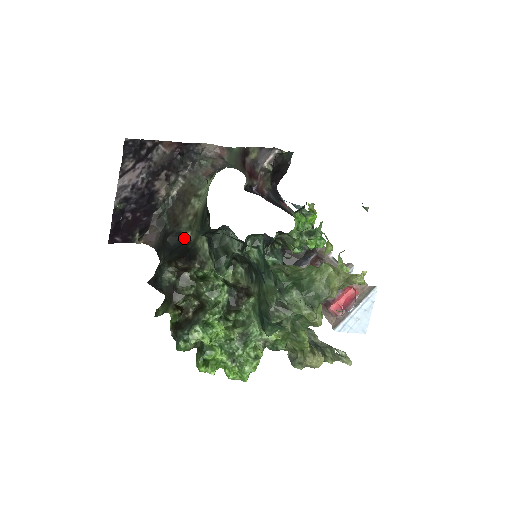
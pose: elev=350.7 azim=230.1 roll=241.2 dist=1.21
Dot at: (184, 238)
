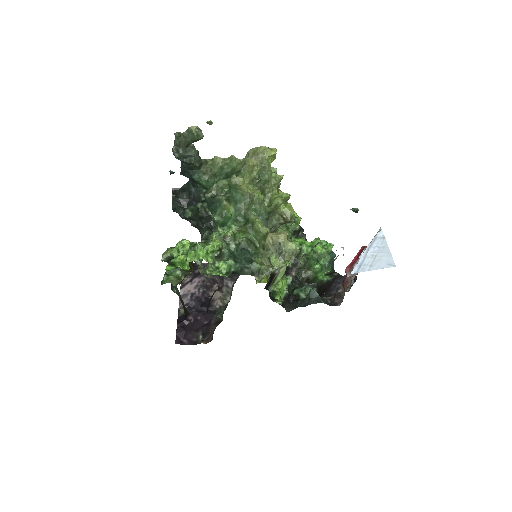
Dot at: (215, 291)
